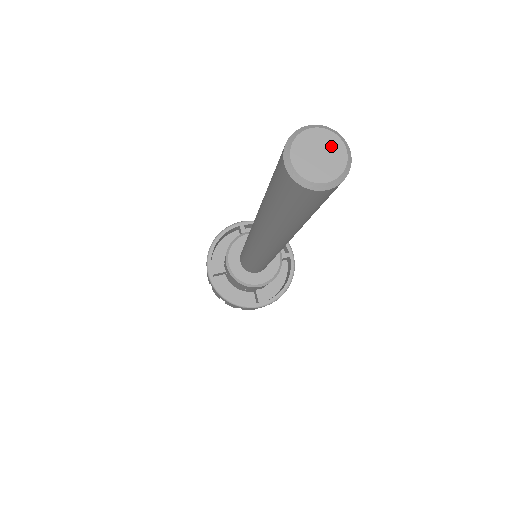
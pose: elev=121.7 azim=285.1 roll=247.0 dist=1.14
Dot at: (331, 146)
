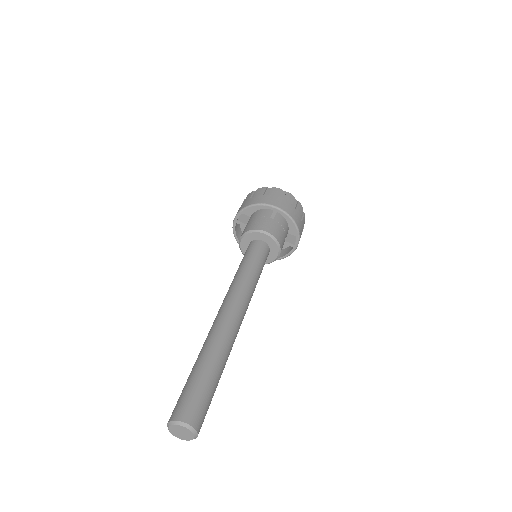
Dot at: (188, 434)
